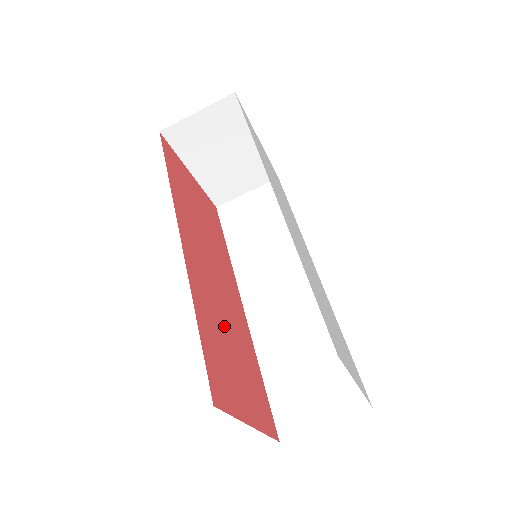
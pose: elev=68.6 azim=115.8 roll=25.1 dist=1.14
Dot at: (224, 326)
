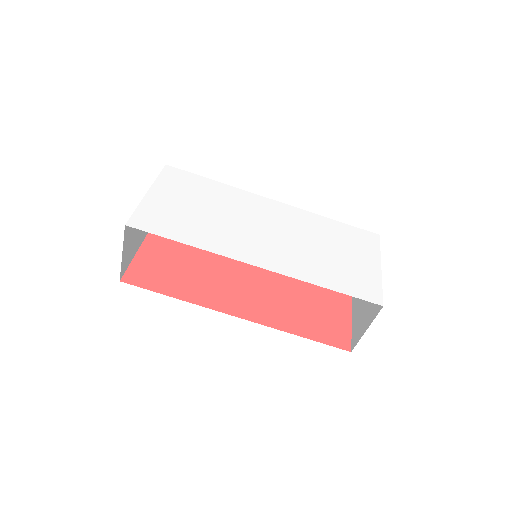
Dot at: (290, 298)
